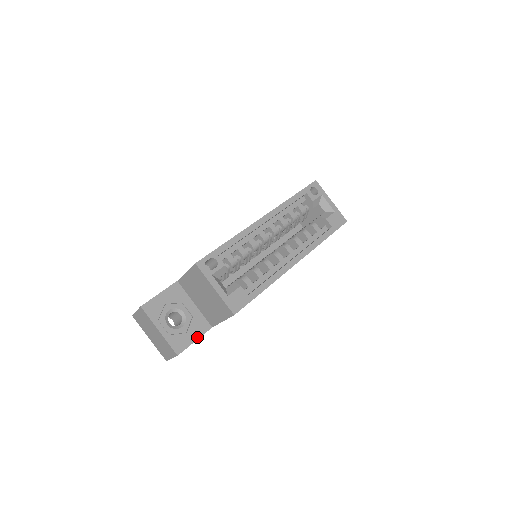
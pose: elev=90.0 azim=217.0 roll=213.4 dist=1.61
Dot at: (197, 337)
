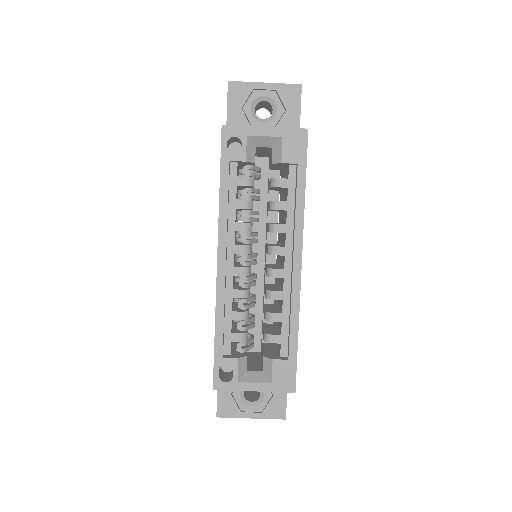
Dot at: occluded
